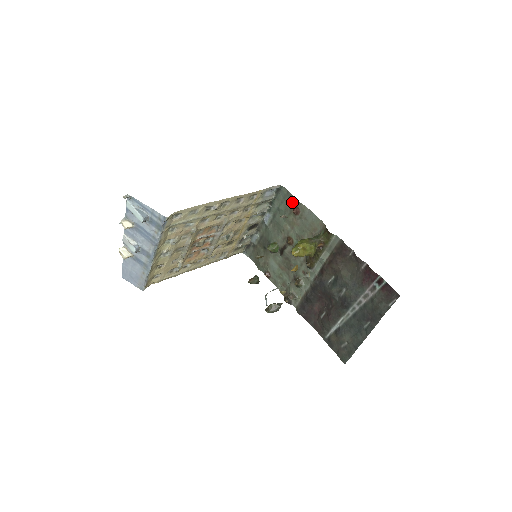
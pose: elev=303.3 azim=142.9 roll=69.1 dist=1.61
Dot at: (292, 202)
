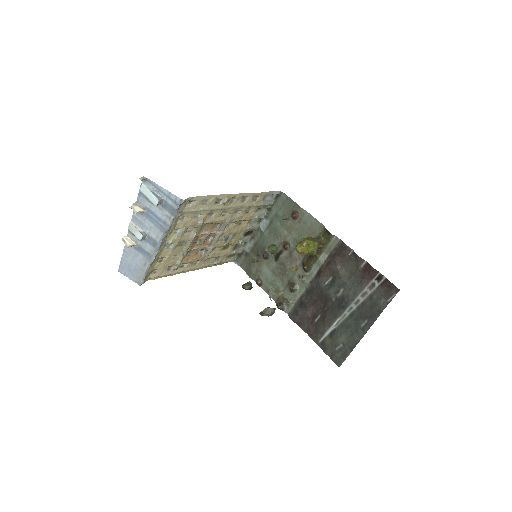
Dot at: (291, 207)
